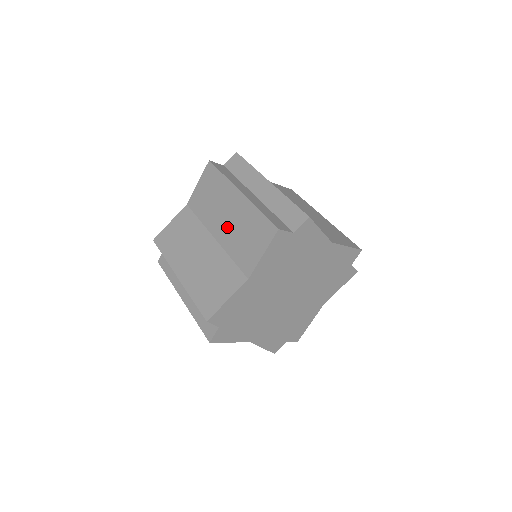
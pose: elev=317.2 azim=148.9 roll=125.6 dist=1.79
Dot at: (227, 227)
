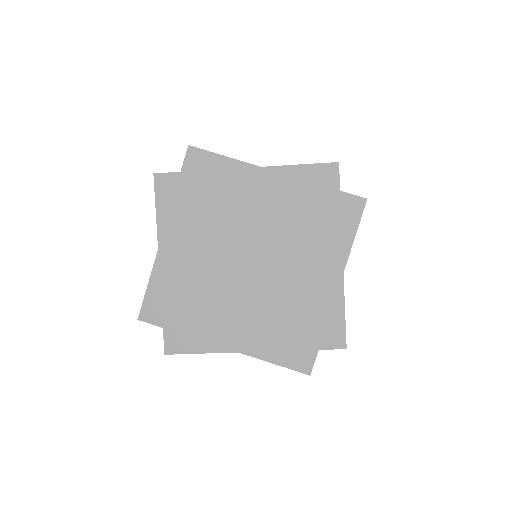
Dot at: occluded
